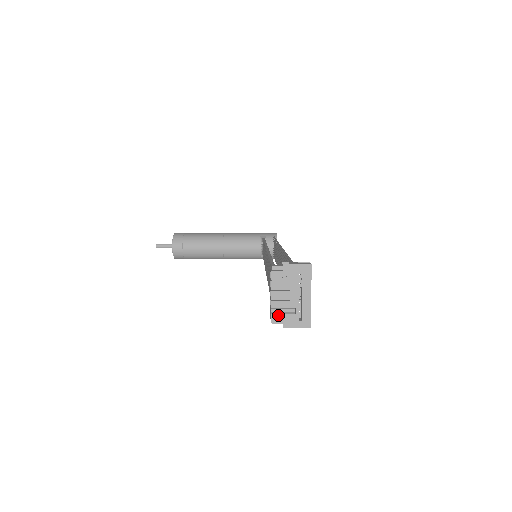
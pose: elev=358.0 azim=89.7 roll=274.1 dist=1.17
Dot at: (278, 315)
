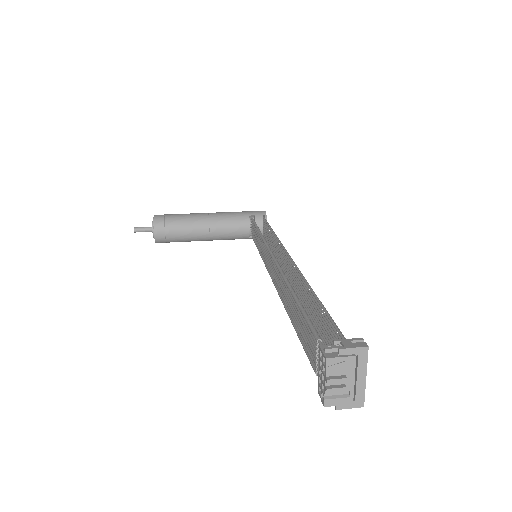
Dot at: (332, 400)
